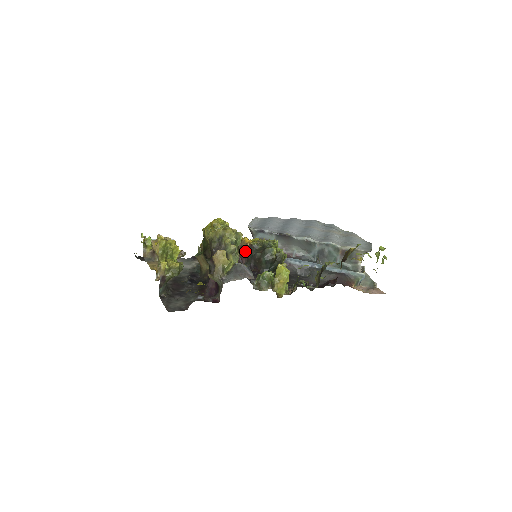
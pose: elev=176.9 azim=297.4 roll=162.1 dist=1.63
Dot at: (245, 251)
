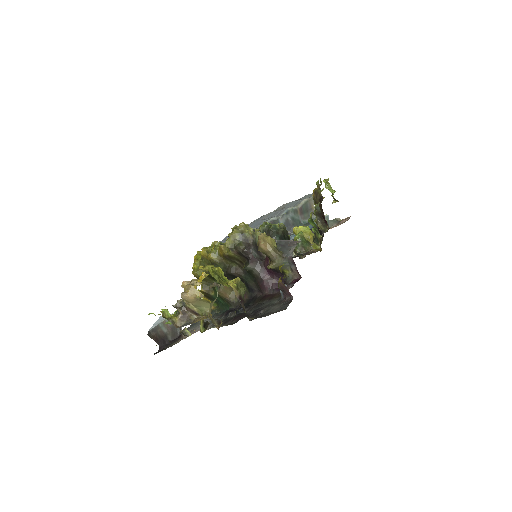
Dot at: occluded
